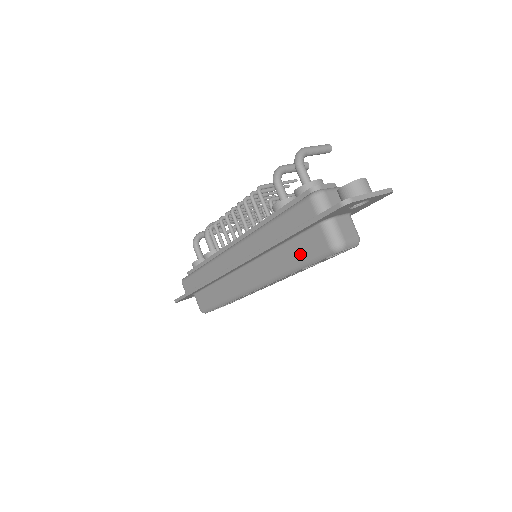
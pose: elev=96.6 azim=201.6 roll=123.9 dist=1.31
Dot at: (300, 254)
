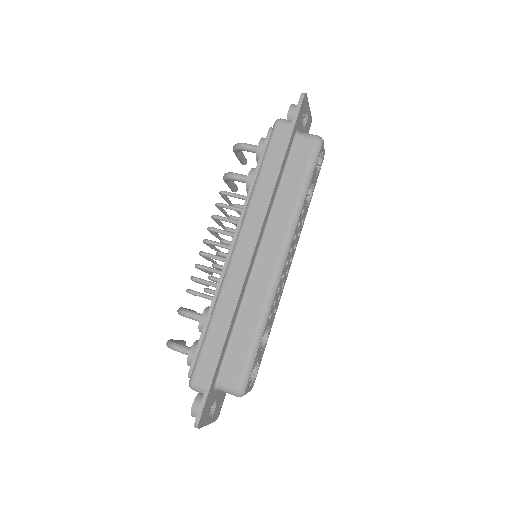
Dot at: (299, 172)
